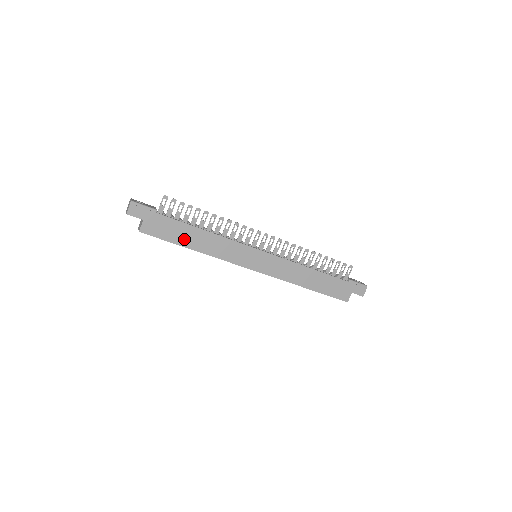
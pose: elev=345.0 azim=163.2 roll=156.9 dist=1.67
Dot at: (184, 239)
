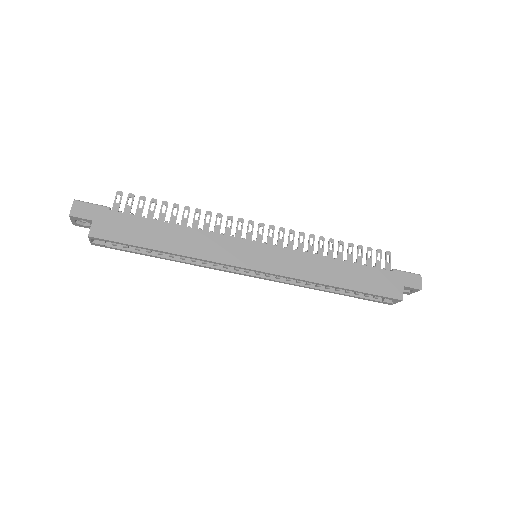
Dot at: (151, 239)
